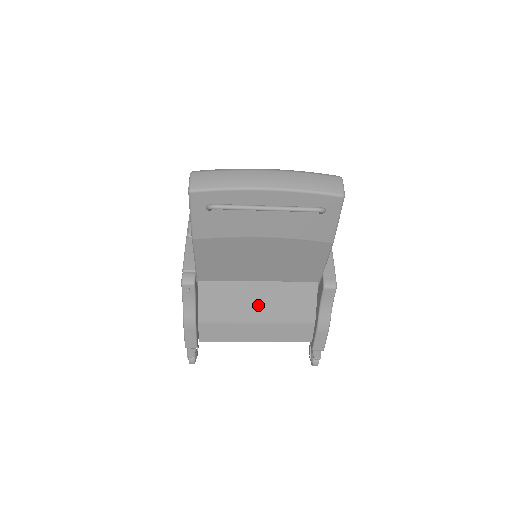
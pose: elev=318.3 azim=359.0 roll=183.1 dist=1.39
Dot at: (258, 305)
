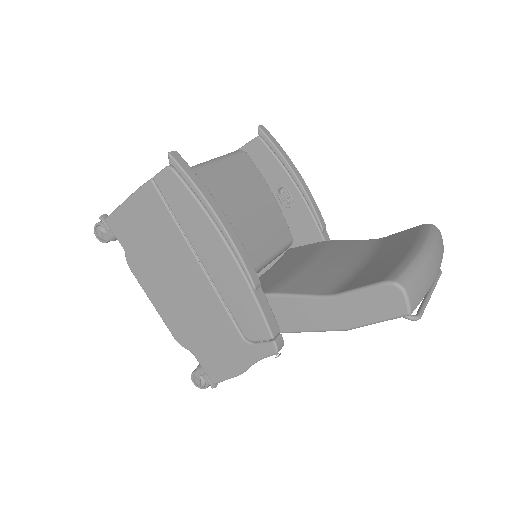
Dot at: occluded
